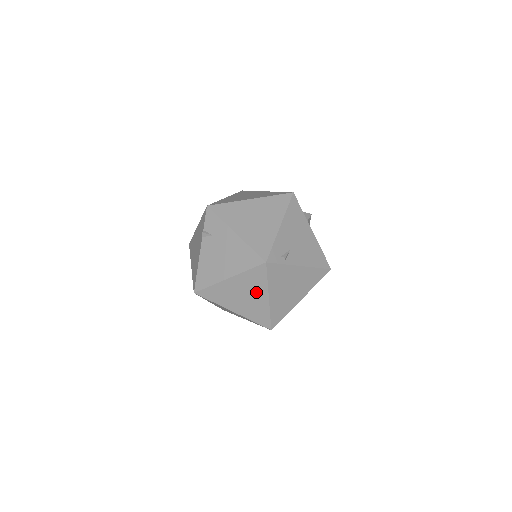
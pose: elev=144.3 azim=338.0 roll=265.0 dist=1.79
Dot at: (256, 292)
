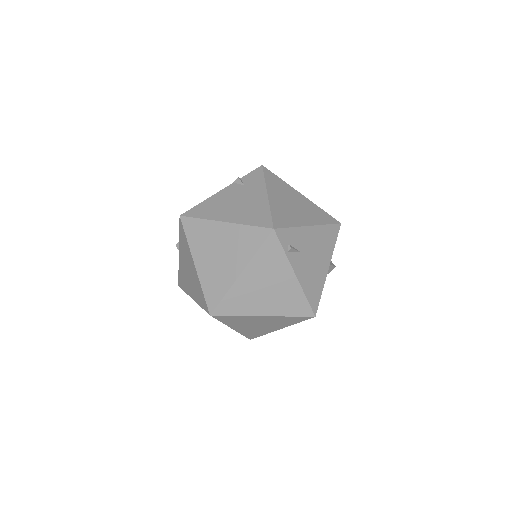
Dot at: (235, 257)
